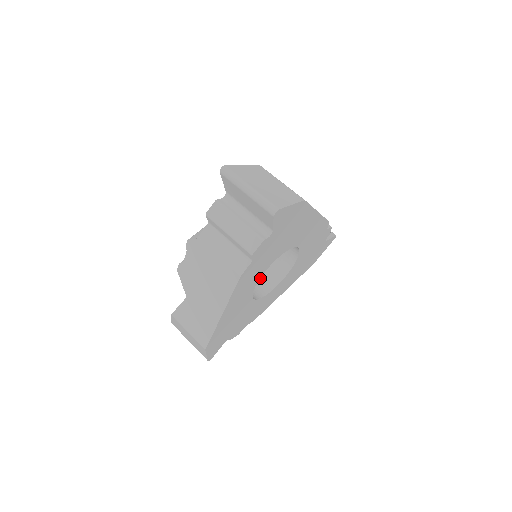
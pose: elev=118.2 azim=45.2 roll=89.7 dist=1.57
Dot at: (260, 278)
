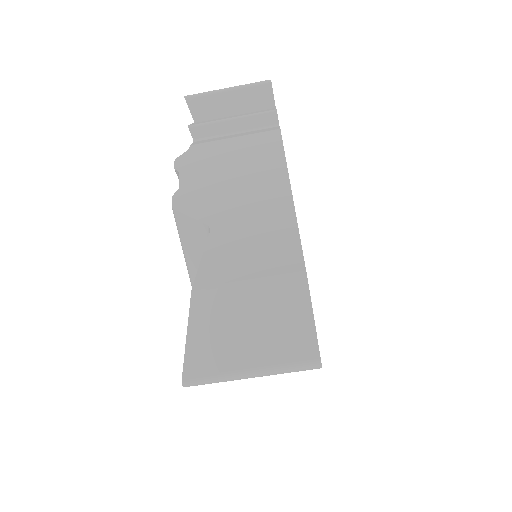
Dot at: occluded
